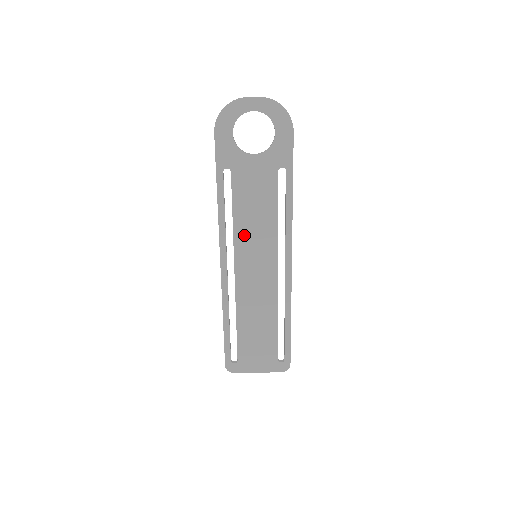
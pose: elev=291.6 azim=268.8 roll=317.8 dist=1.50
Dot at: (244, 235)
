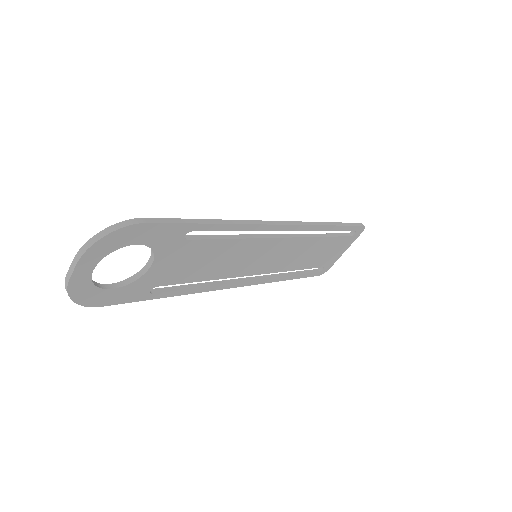
Dot at: (230, 270)
